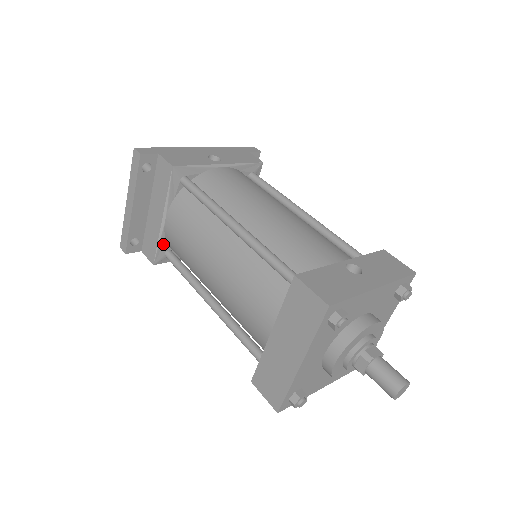
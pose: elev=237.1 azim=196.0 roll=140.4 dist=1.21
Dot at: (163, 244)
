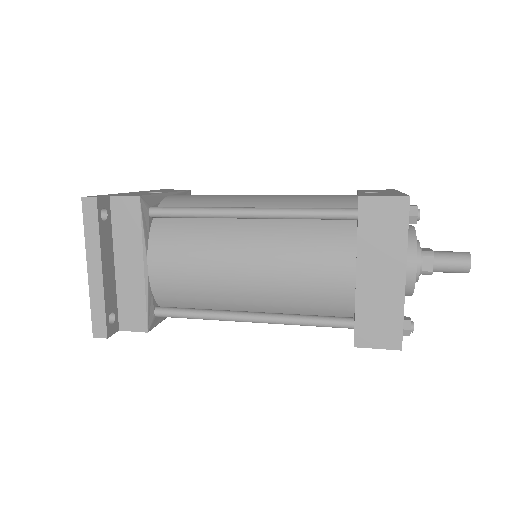
Dot at: (150, 300)
